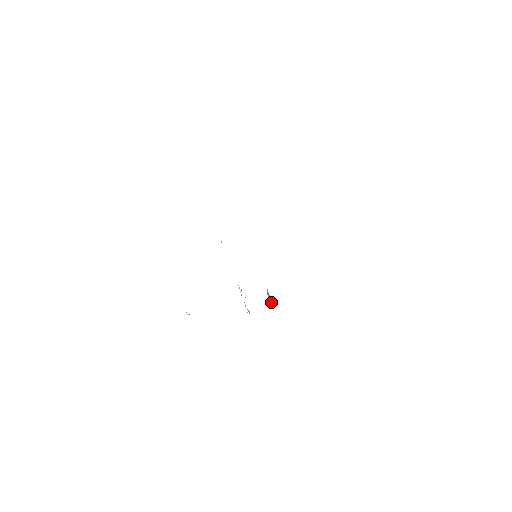
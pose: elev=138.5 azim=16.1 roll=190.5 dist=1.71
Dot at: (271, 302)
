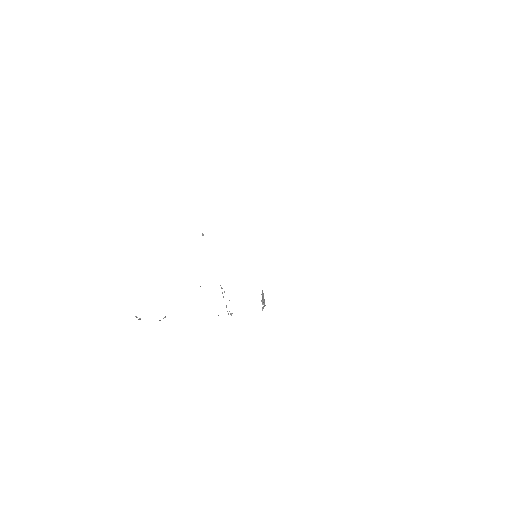
Dot at: (264, 303)
